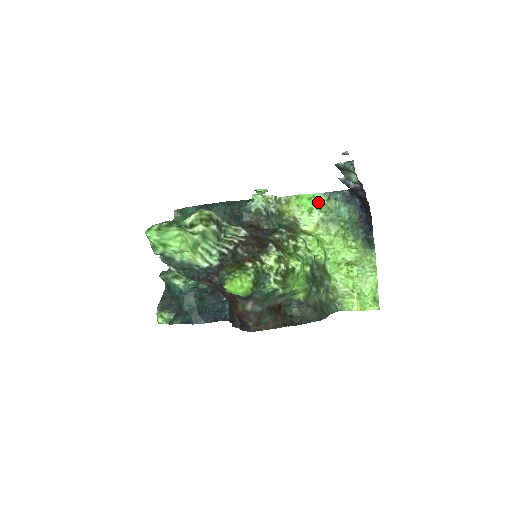
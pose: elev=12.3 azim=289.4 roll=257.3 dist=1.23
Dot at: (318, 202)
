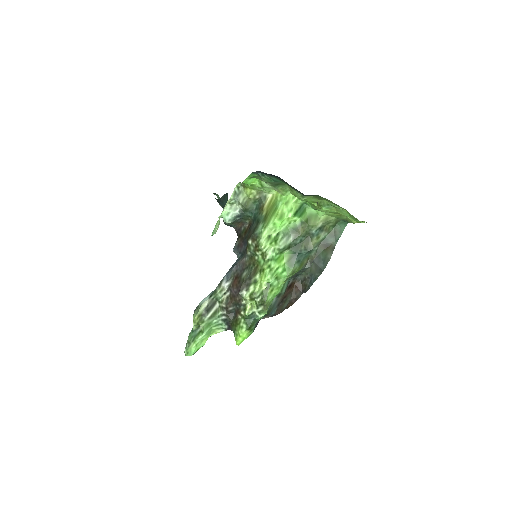
Dot at: (257, 177)
